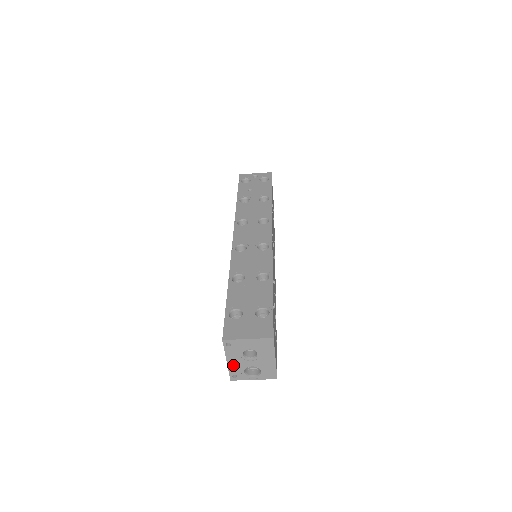
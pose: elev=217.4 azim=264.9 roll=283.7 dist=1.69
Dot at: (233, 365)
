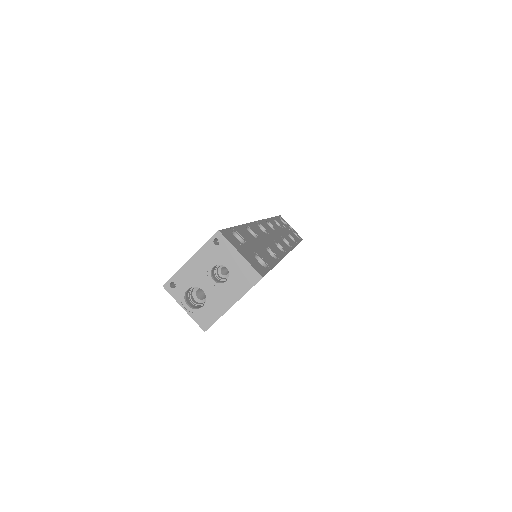
Dot at: (189, 270)
